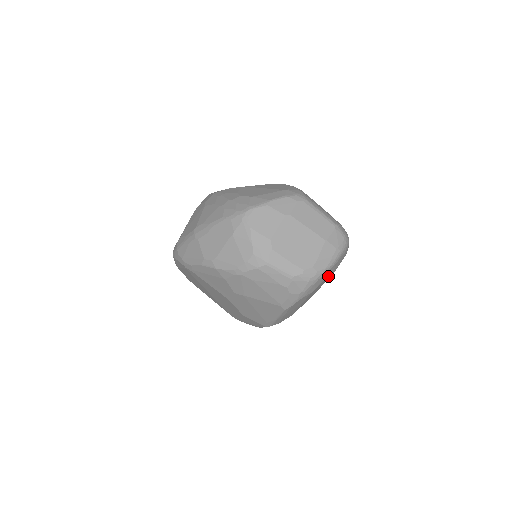
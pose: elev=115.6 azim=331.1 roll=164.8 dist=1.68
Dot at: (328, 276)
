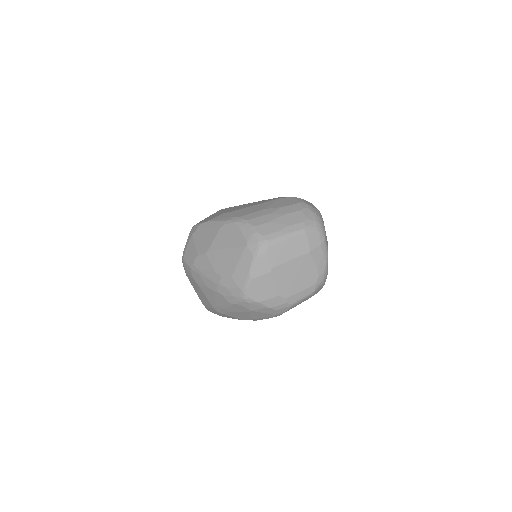
Dot at: occluded
